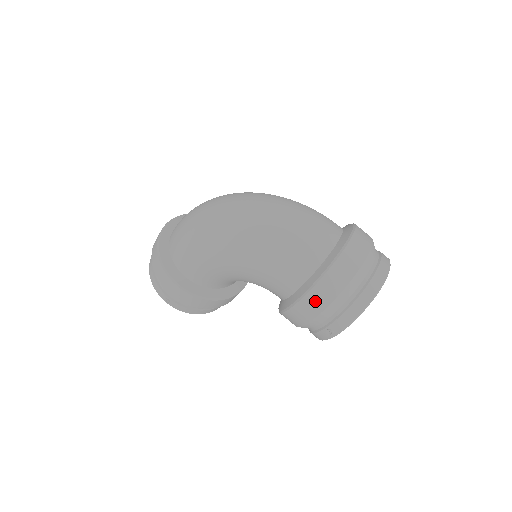
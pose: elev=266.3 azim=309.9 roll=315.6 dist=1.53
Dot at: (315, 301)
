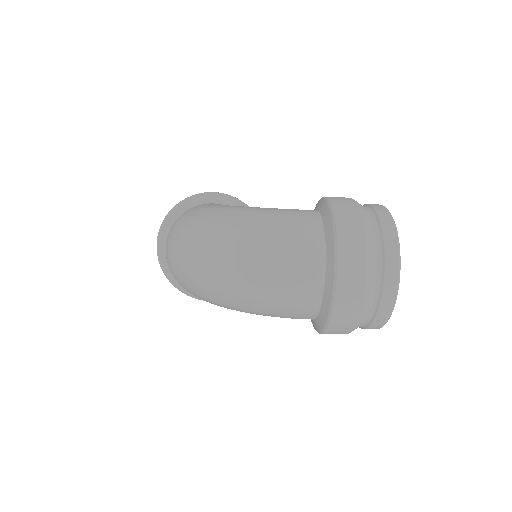
Dot at: occluded
